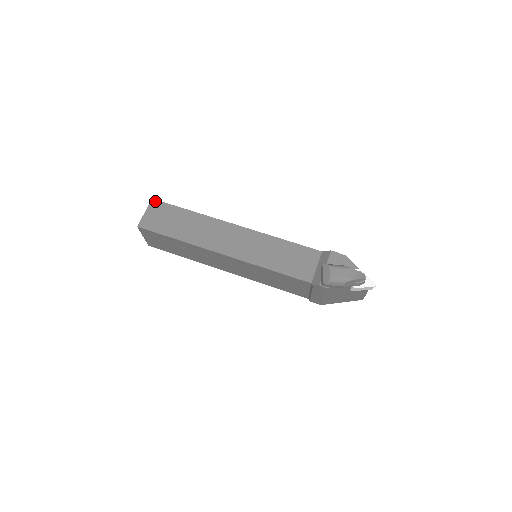
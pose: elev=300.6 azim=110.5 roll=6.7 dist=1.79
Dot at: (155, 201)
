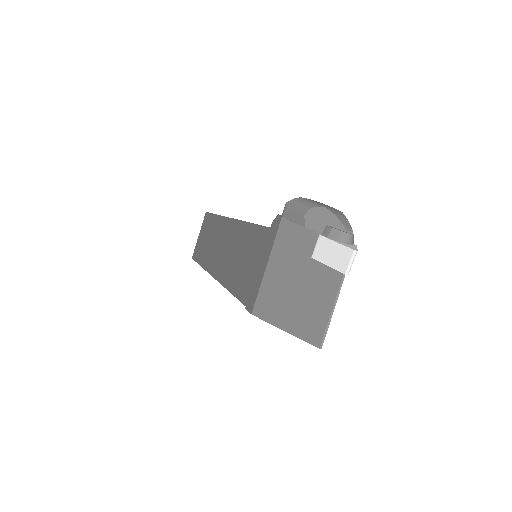
Dot at: occluded
